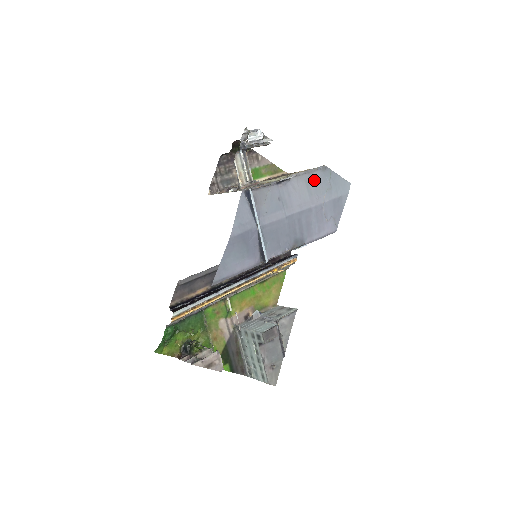
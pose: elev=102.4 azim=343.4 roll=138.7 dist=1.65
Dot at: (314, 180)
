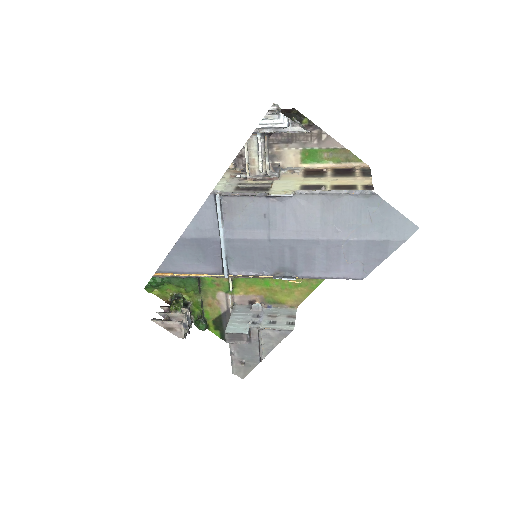
Dot at: (340, 206)
